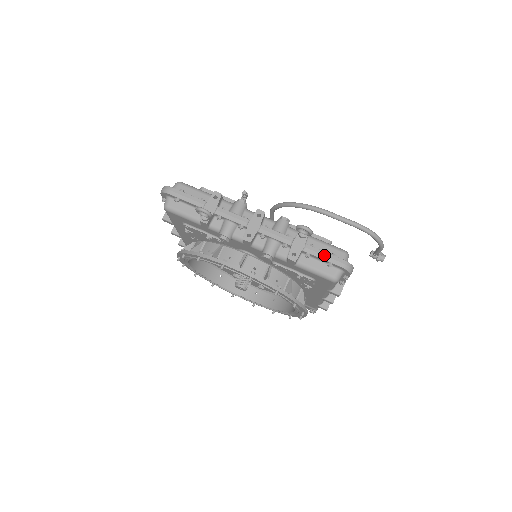
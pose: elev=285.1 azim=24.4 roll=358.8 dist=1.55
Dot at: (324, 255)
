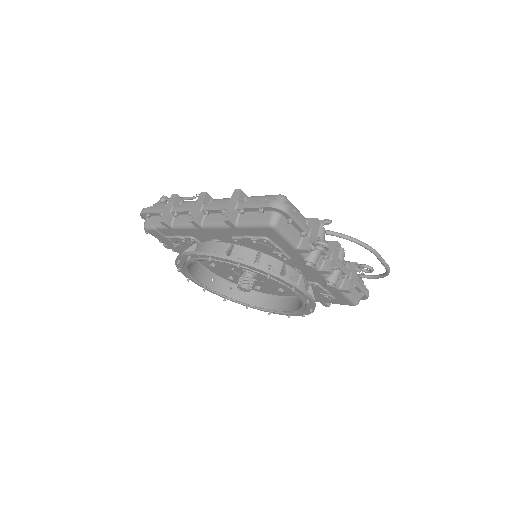
Dot at: (362, 287)
